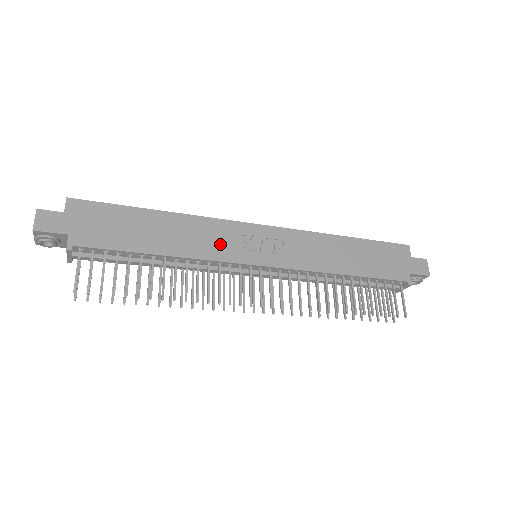
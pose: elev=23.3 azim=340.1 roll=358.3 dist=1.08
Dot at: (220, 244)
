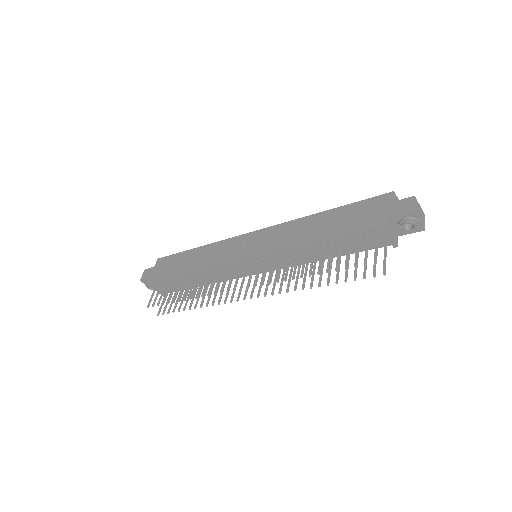
Dot at: (223, 255)
